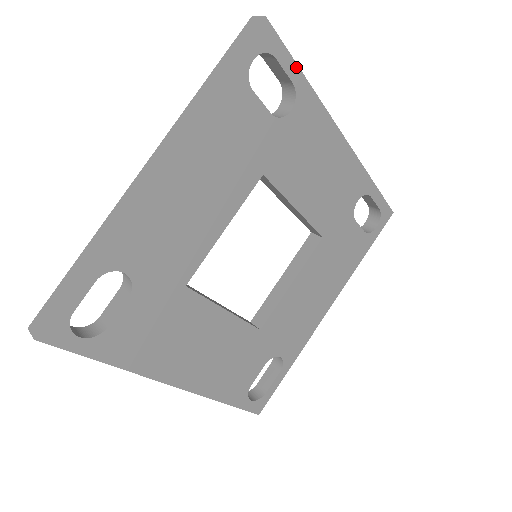
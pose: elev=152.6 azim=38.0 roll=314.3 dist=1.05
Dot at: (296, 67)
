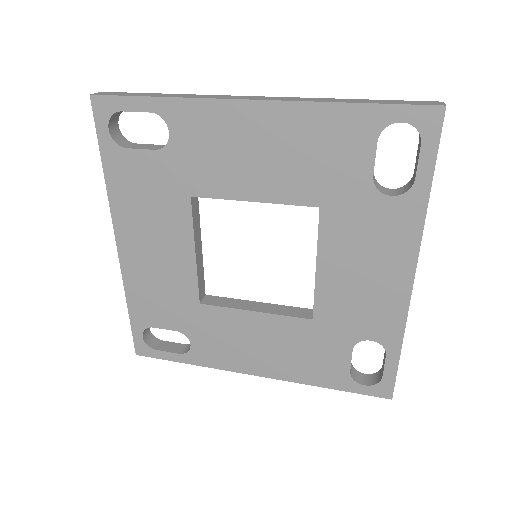
Dot at: (431, 172)
